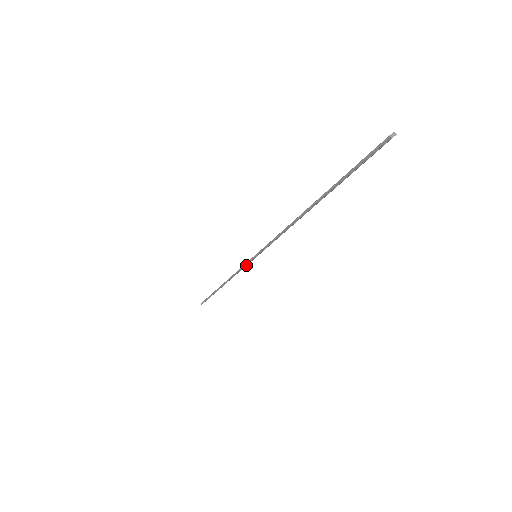
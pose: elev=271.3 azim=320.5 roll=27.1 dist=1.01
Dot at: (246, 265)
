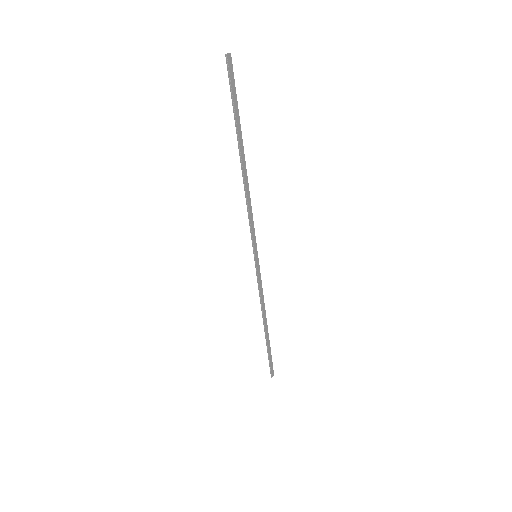
Dot at: (257, 274)
